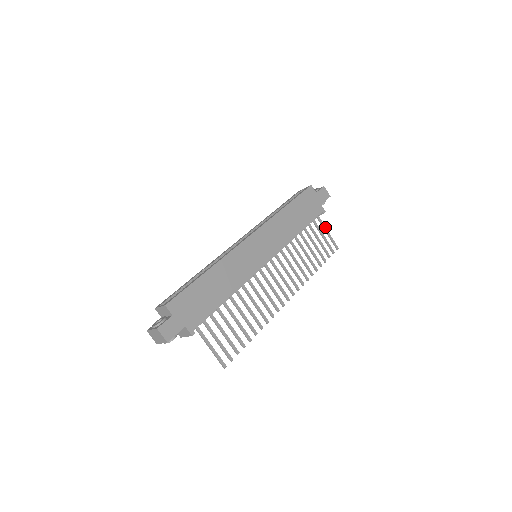
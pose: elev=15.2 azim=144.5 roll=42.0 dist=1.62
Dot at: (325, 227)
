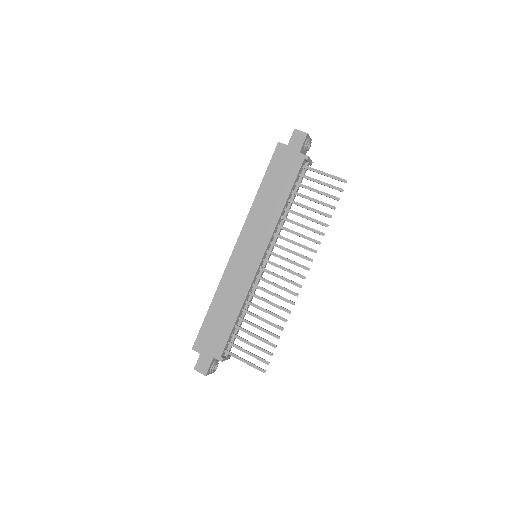
Dot at: (318, 171)
